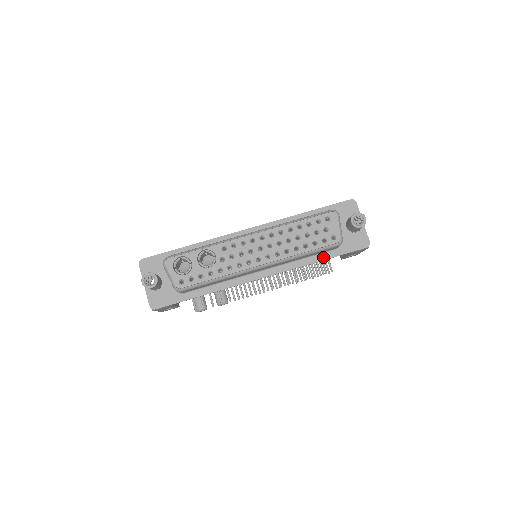
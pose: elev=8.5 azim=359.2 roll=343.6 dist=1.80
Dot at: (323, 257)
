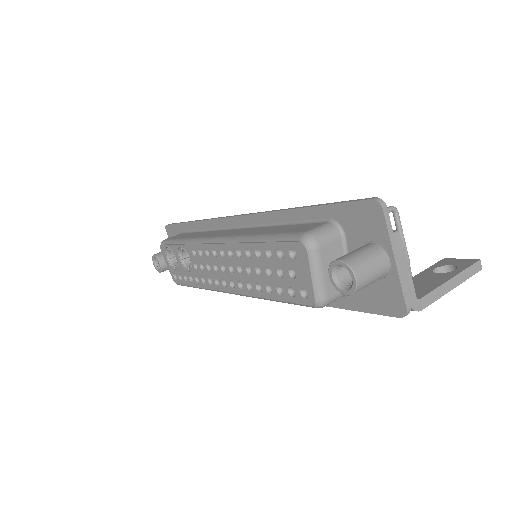
Dot at: occluded
